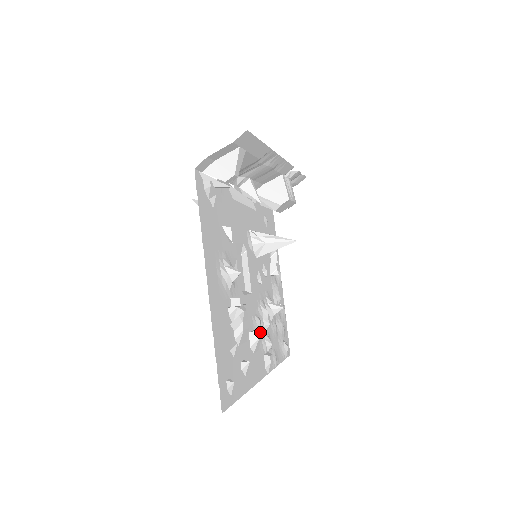
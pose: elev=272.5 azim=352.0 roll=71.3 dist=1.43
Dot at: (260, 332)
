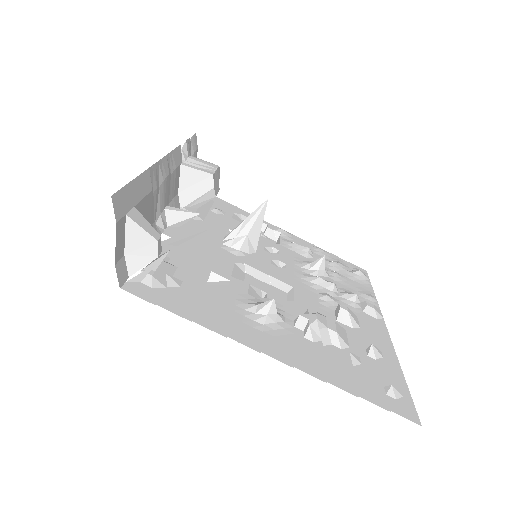
Dot at: (338, 302)
